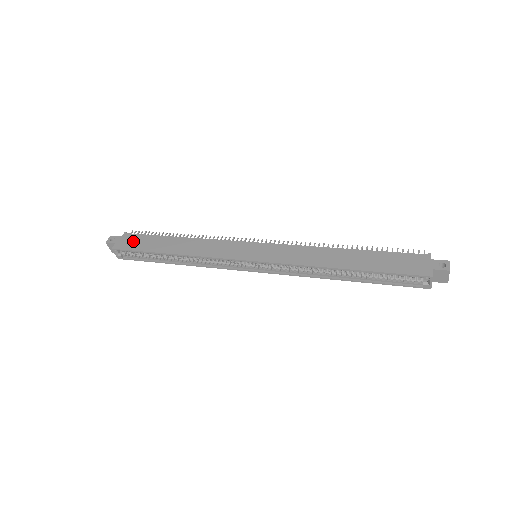
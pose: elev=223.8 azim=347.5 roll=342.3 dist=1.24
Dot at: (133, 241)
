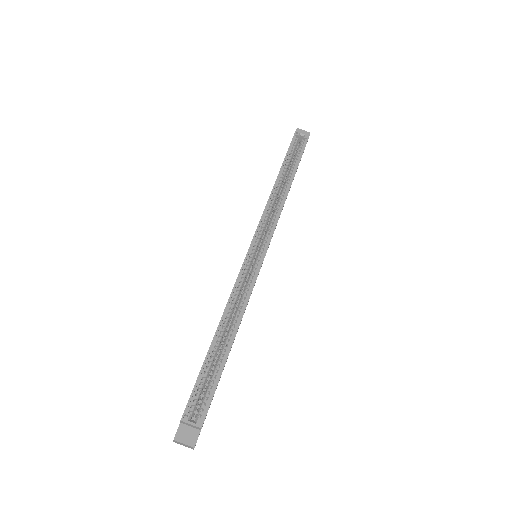
Dot at: occluded
